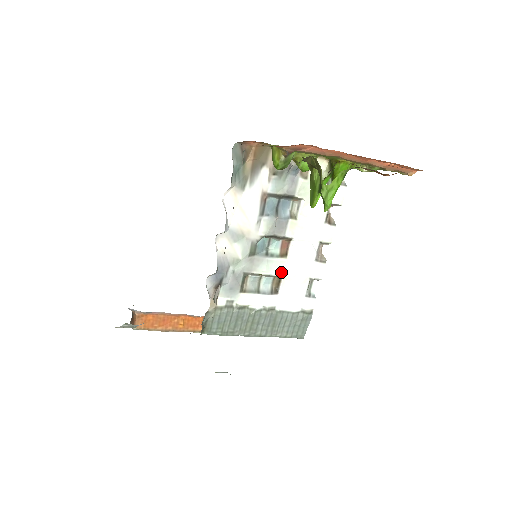
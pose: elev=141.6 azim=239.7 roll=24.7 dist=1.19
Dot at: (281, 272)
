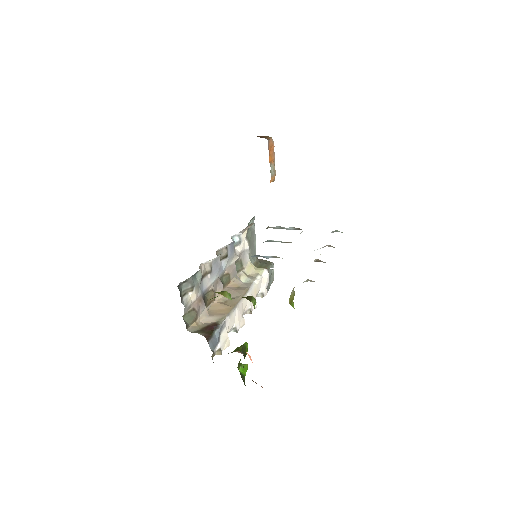
Dot at: occluded
